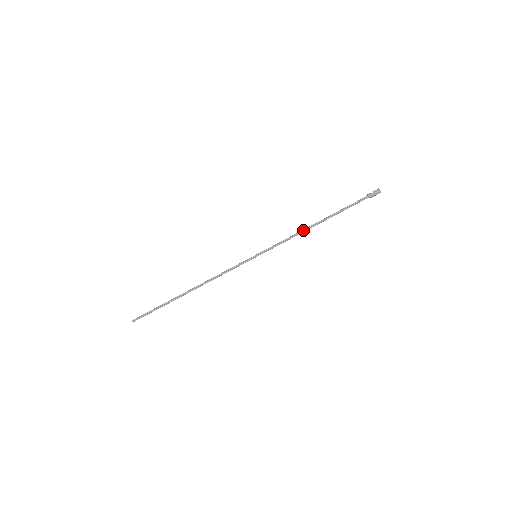
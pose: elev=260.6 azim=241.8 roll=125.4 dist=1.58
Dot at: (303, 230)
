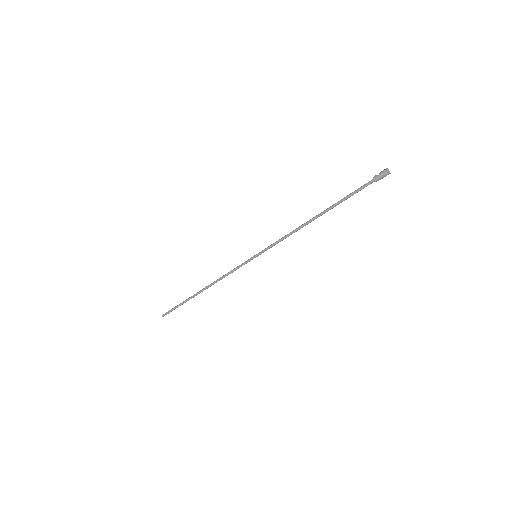
Dot at: (300, 226)
